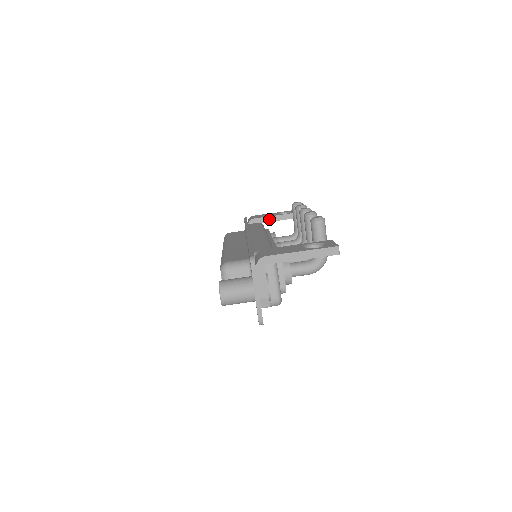
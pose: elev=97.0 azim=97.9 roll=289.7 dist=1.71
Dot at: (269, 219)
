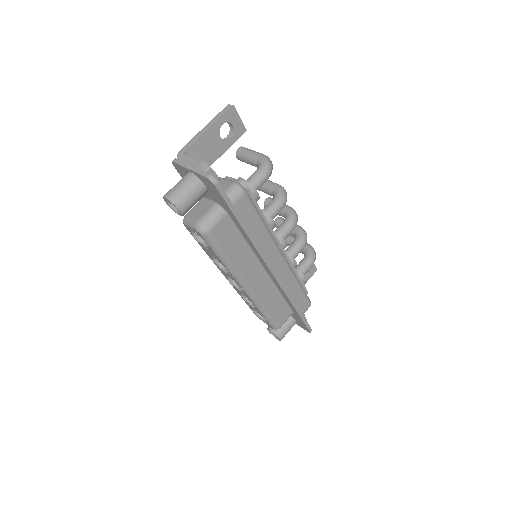
Dot at: occluded
